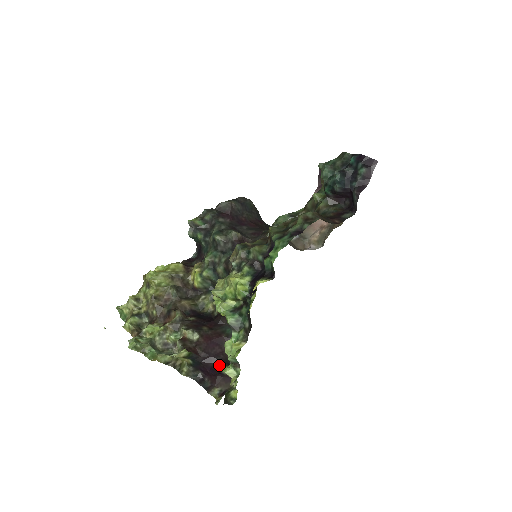
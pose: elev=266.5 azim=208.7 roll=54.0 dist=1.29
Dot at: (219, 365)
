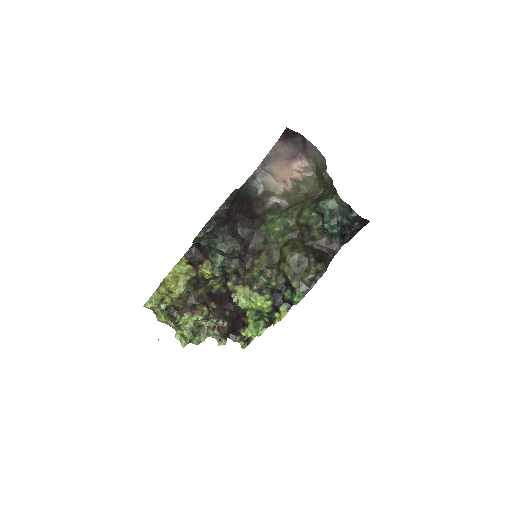
Dot at: (242, 331)
